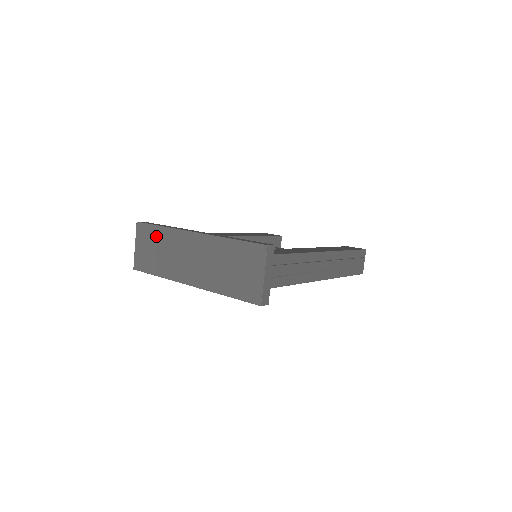
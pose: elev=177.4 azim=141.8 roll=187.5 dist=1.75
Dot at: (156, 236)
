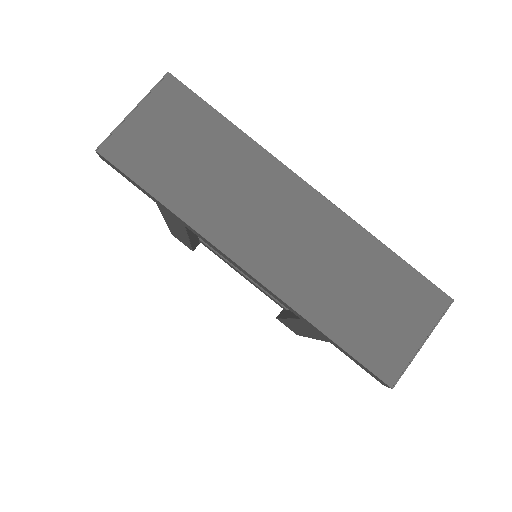
Dot at: (208, 132)
